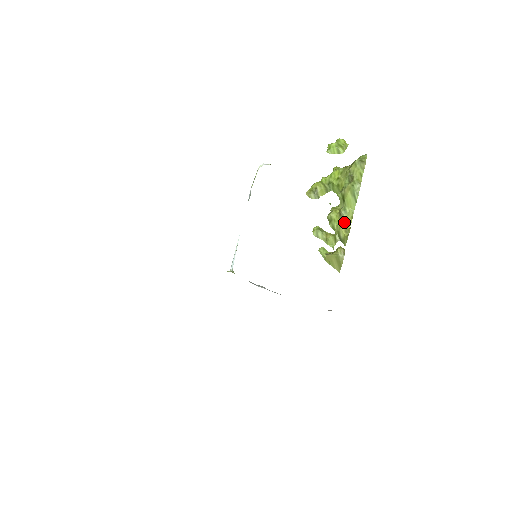
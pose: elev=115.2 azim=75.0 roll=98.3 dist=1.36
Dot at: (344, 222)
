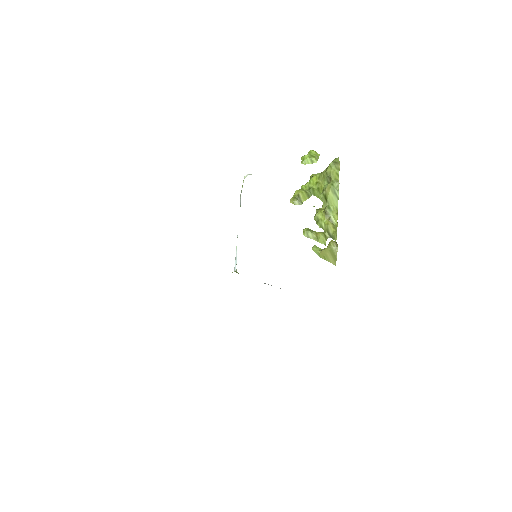
Dot at: (330, 219)
